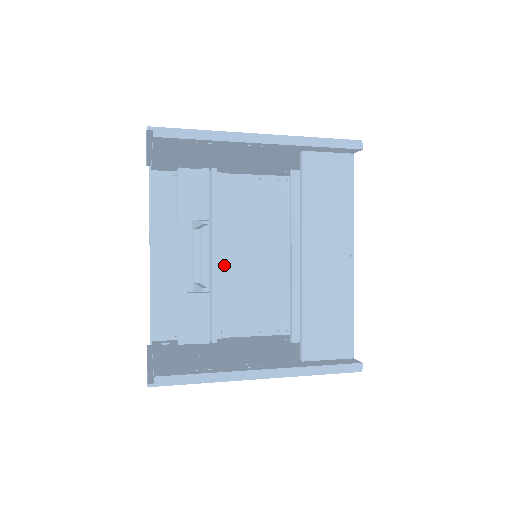
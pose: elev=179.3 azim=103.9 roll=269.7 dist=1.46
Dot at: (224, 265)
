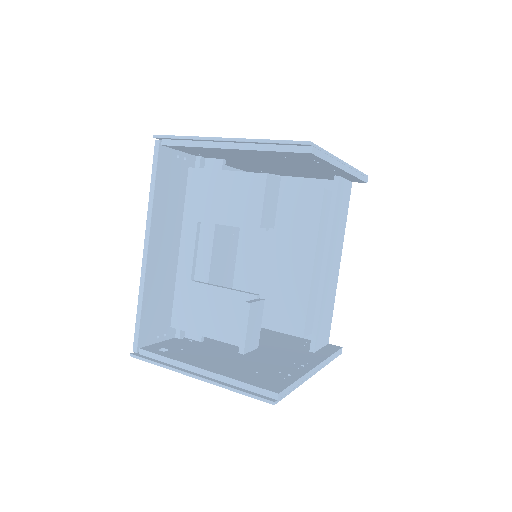
Dot at: occluded
